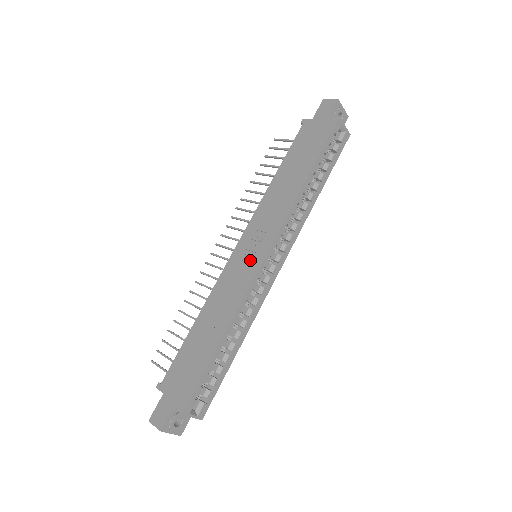
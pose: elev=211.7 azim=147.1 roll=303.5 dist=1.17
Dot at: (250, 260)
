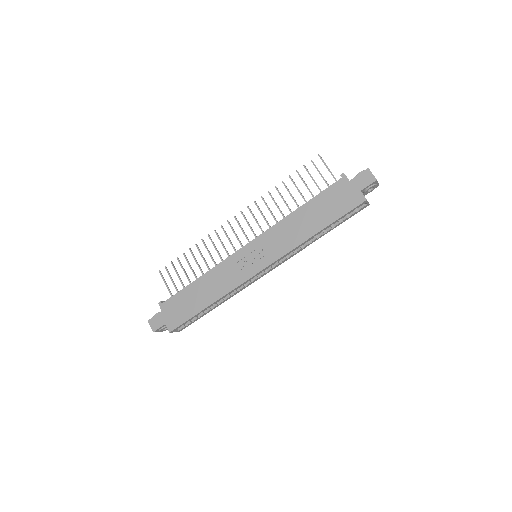
Dot at: (250, 265)
